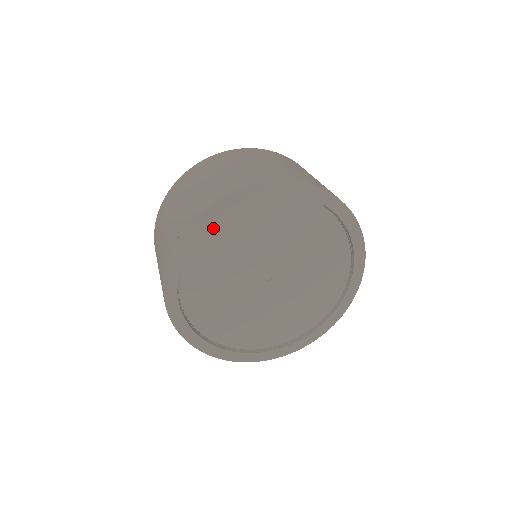
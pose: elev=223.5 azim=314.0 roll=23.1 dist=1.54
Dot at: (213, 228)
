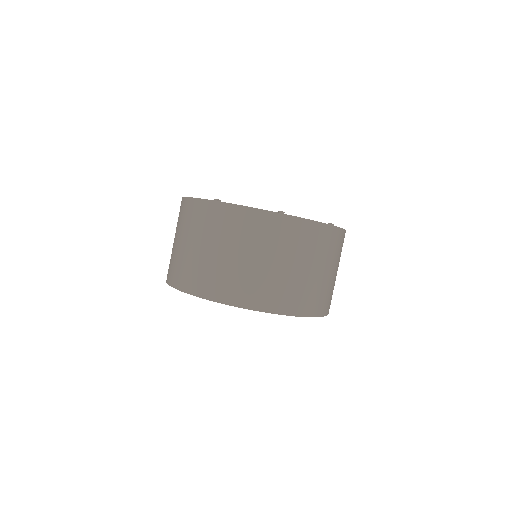
Dot at: occluded
